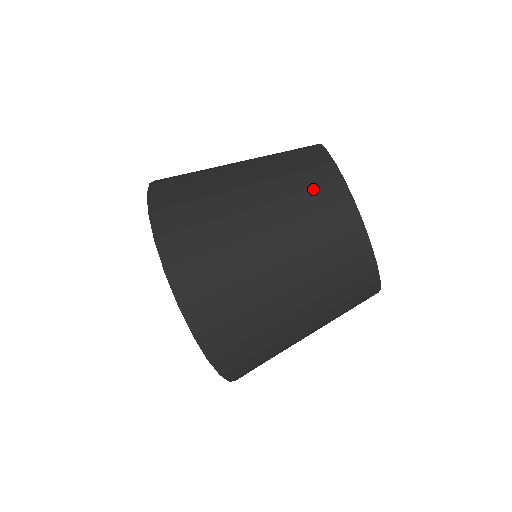
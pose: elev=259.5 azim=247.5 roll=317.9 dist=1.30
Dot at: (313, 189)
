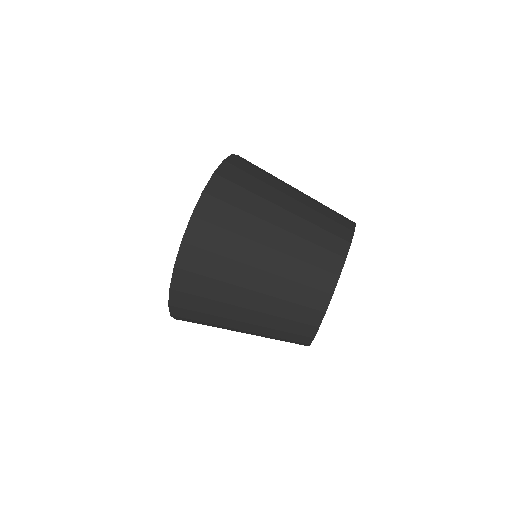
Dot at: (332, 219)
